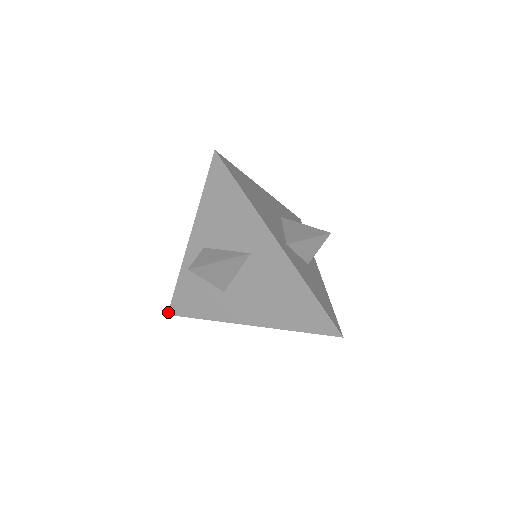
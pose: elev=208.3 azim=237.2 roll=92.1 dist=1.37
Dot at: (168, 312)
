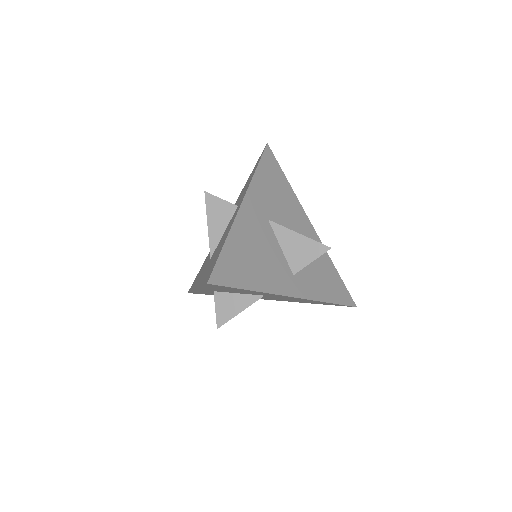
Dot at: occluded
